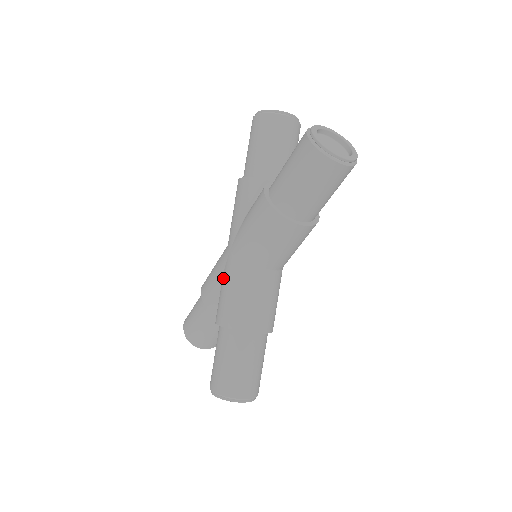
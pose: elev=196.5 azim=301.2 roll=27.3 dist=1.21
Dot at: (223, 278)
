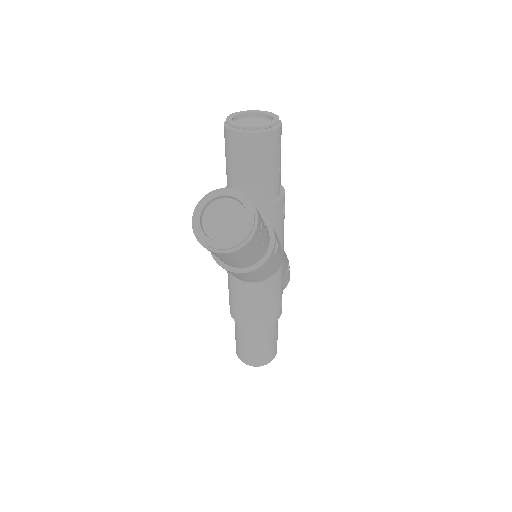
Dot at: occluded
